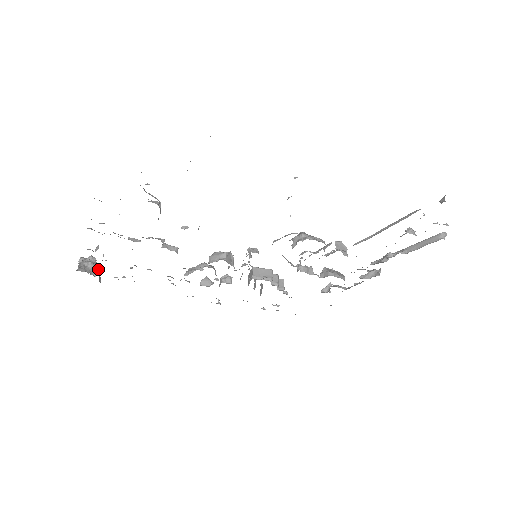
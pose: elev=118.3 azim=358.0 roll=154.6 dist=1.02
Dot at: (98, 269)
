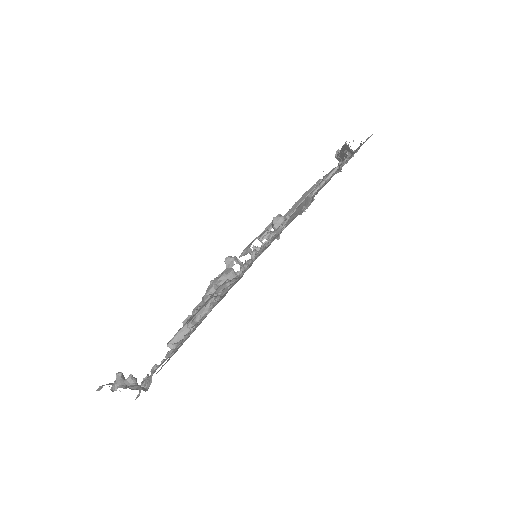
Dot at: occluded
